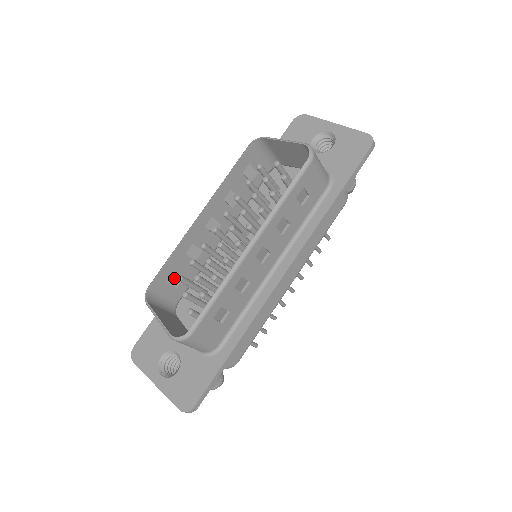
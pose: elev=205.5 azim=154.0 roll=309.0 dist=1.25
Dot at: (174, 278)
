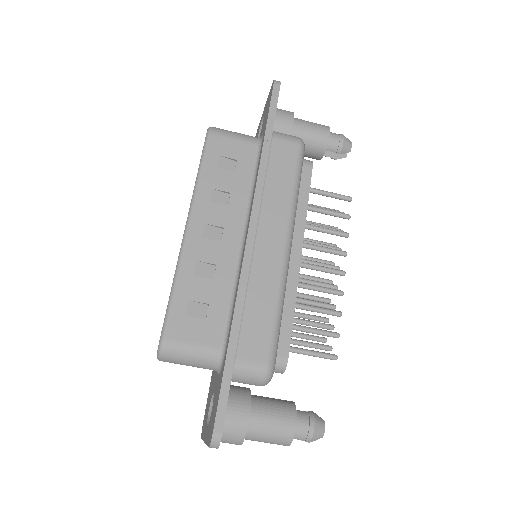
Dot at: occluded
